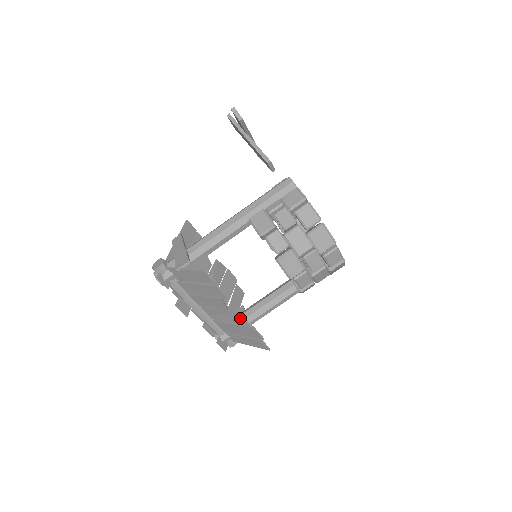
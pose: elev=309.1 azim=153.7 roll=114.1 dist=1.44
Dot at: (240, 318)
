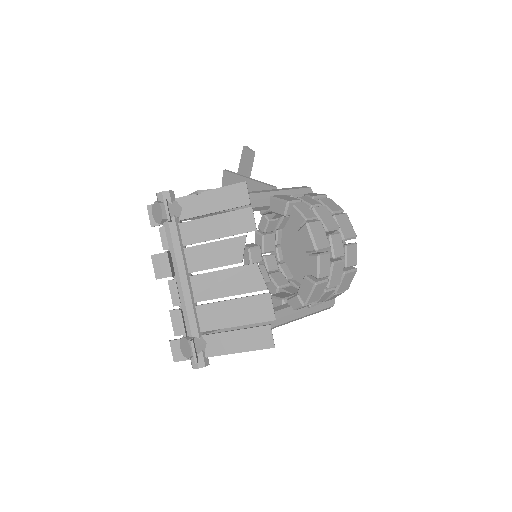
Dot at: (256, 276)
